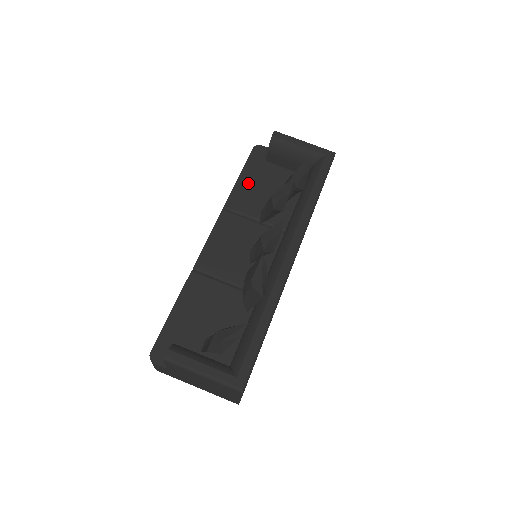
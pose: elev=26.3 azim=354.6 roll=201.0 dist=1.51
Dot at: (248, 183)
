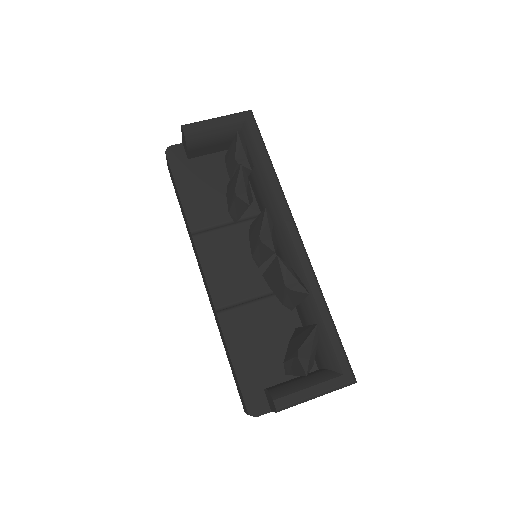
Dot at: (192, 193)
